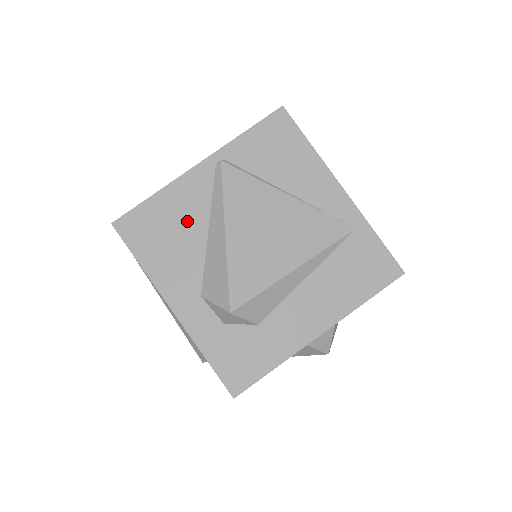
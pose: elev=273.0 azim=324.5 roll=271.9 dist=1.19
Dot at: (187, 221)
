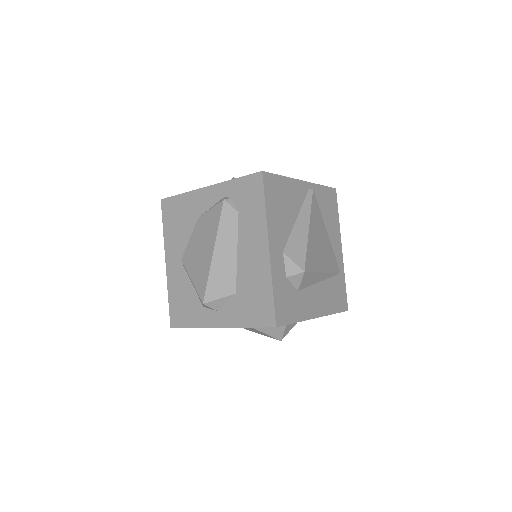
Dot at: (291, 205)
